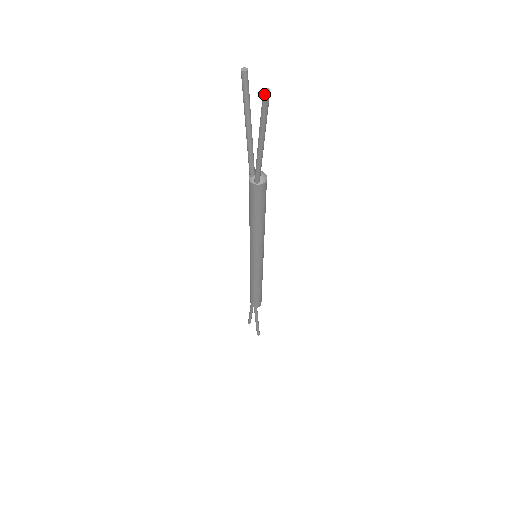
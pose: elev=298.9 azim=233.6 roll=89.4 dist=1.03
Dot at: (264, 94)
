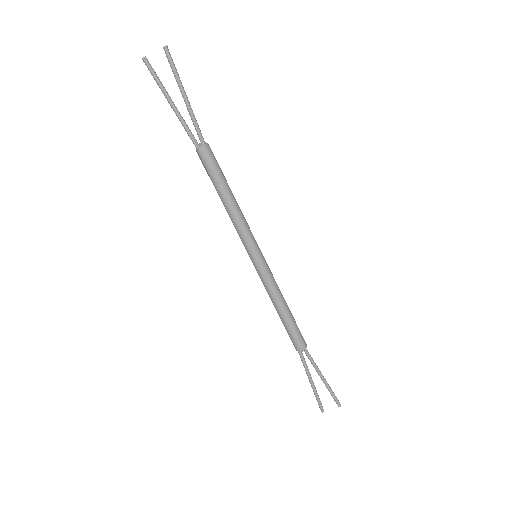
Dot at: (165, 48)
